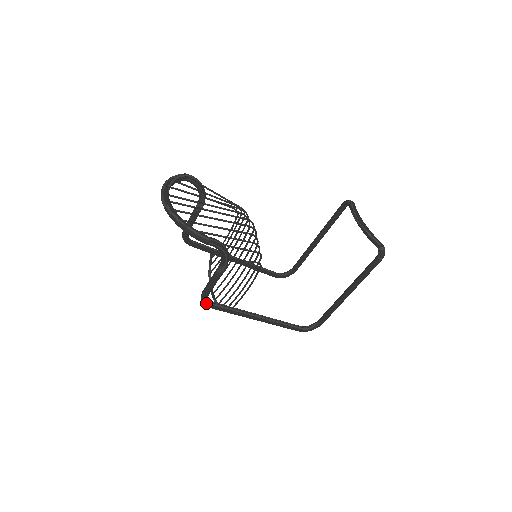
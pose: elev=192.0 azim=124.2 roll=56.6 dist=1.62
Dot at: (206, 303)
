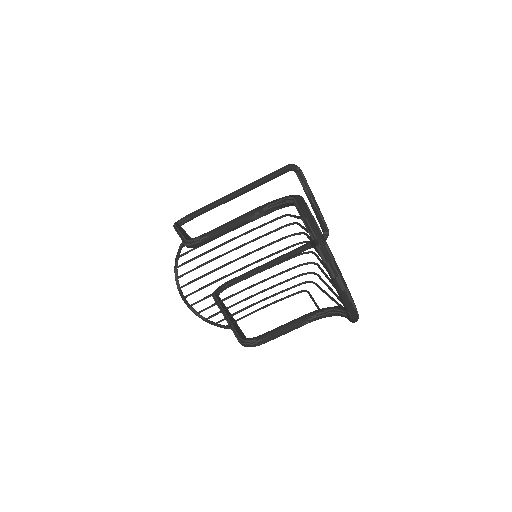
Dot at: (251, 346)
